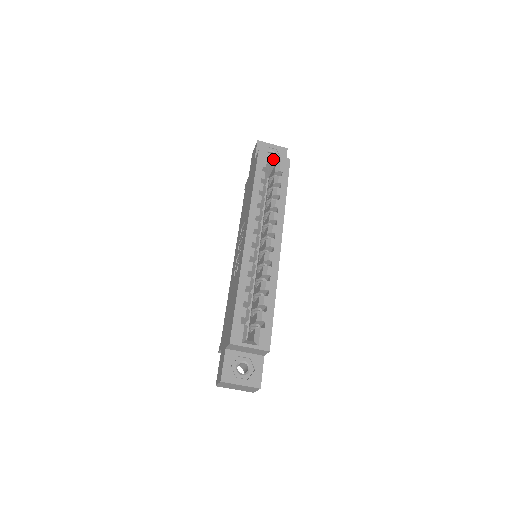
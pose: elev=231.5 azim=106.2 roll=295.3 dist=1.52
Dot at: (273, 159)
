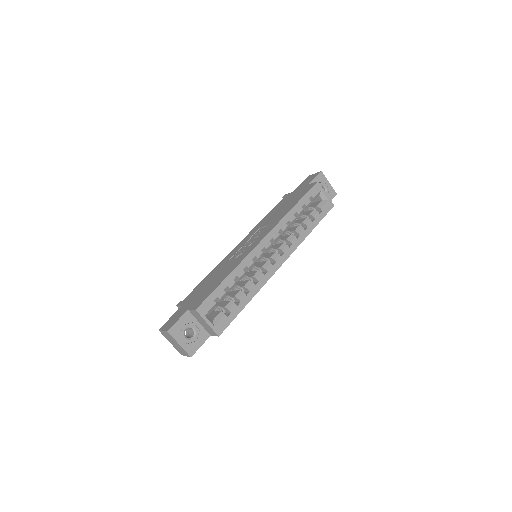
Dot at: (323, 196)
